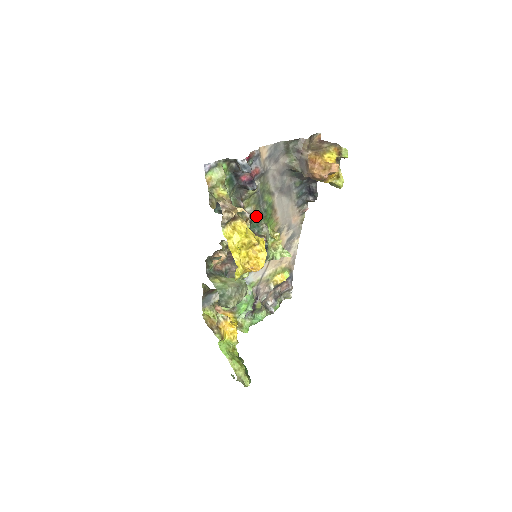
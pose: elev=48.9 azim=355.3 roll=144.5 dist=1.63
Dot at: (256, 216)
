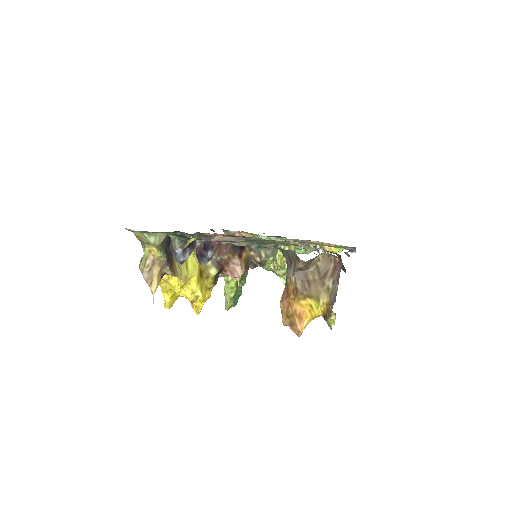
Dot at: occluded
